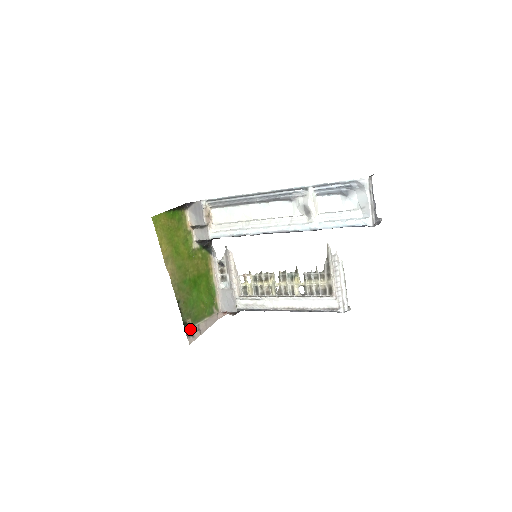
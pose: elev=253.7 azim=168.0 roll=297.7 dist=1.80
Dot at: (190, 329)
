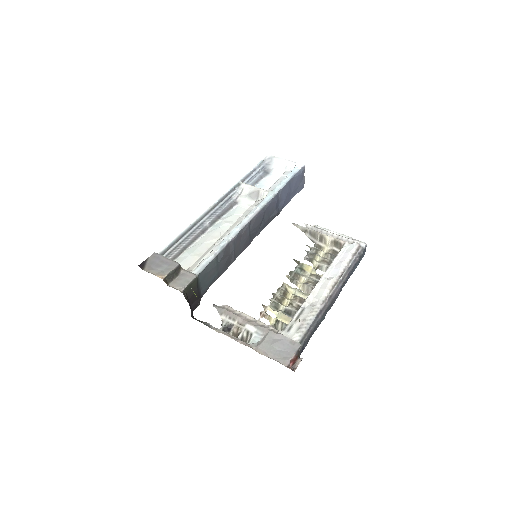
Dot at: occluded
